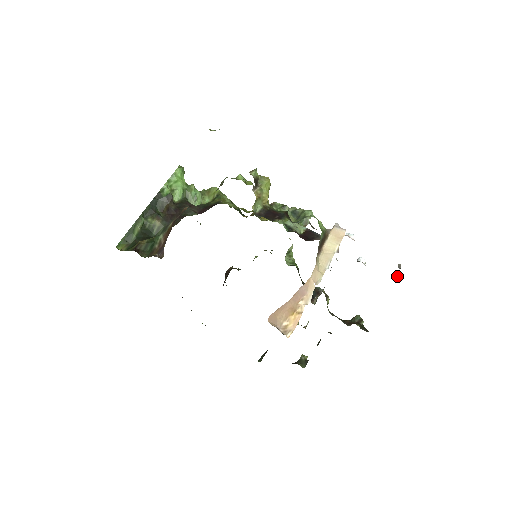
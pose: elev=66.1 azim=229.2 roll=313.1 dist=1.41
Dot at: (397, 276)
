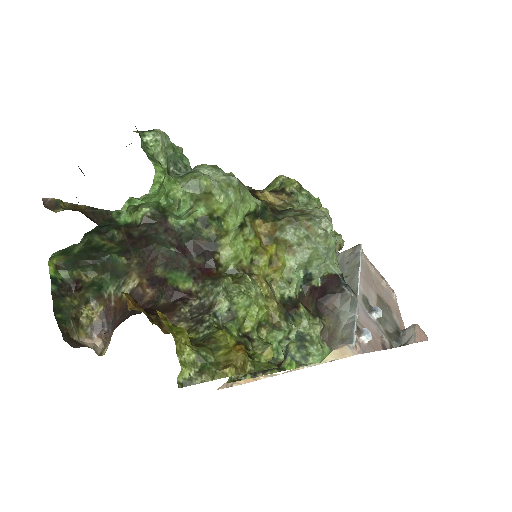
Dot at: (403, 332)
